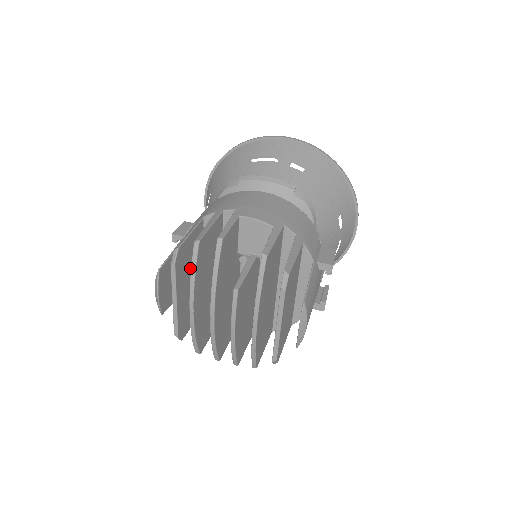
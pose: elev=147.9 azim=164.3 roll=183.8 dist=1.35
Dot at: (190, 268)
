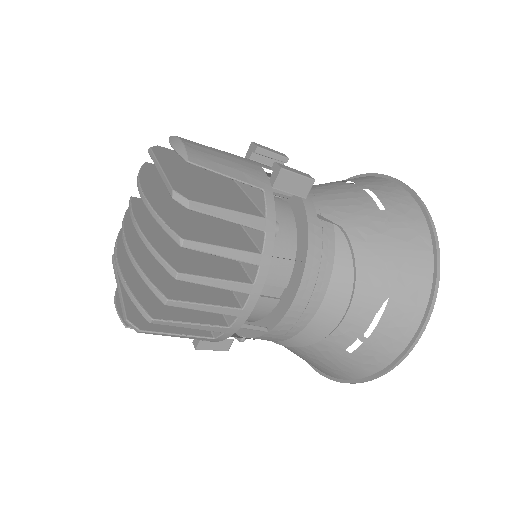
Dot at: occluded
